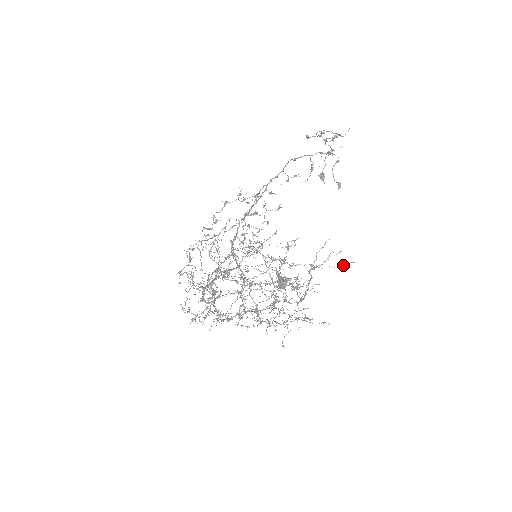
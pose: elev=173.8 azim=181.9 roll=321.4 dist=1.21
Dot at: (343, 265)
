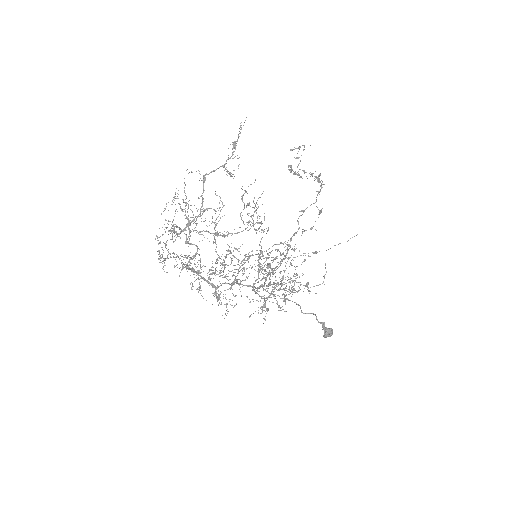
Dot at: (347, 241)
